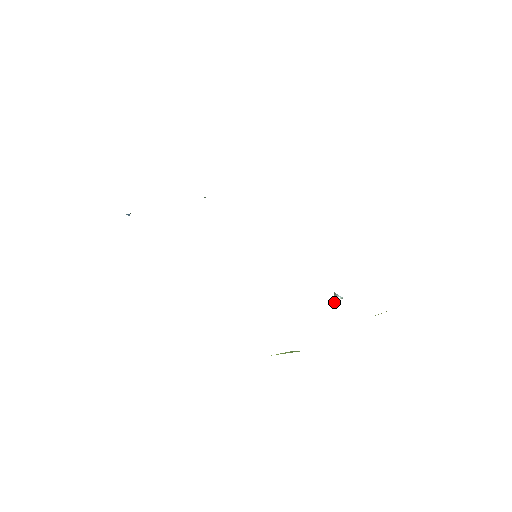
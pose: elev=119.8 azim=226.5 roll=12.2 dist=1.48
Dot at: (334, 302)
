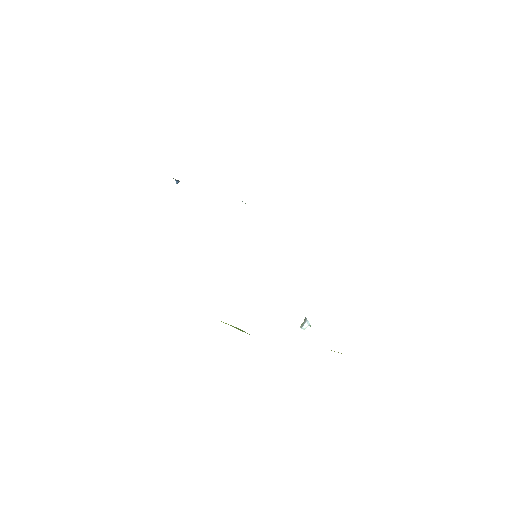
Dot at: (301, 327)
